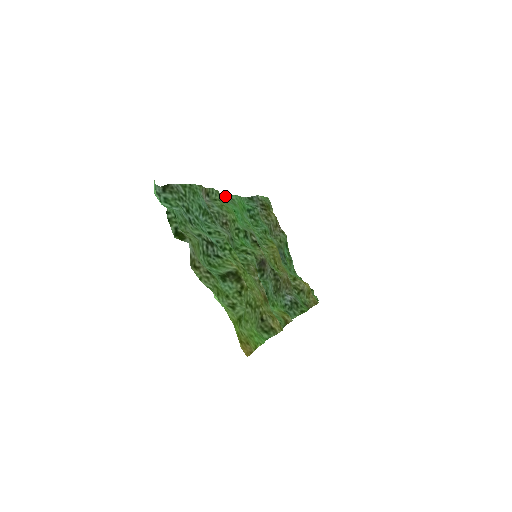
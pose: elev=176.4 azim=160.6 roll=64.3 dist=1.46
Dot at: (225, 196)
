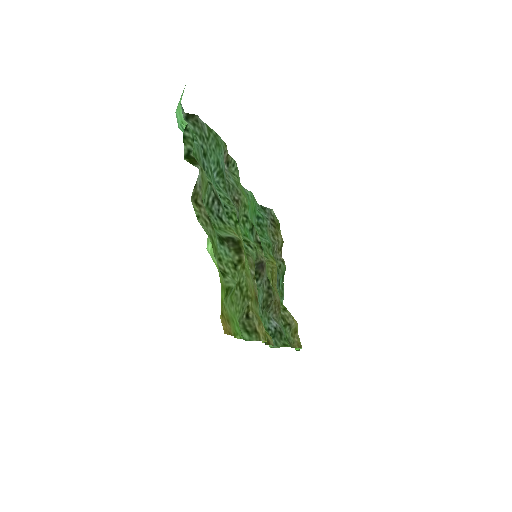
Dot at: occluded
